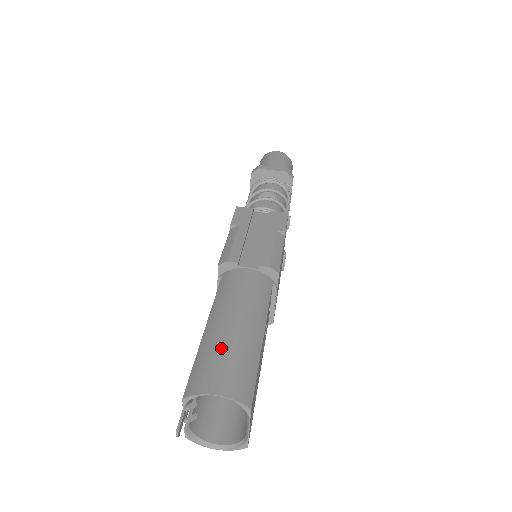
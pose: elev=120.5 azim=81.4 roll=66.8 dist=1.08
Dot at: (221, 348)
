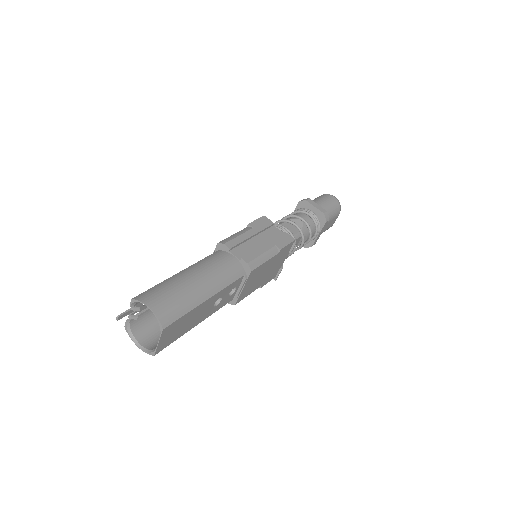
Dot at: (174, 287)
